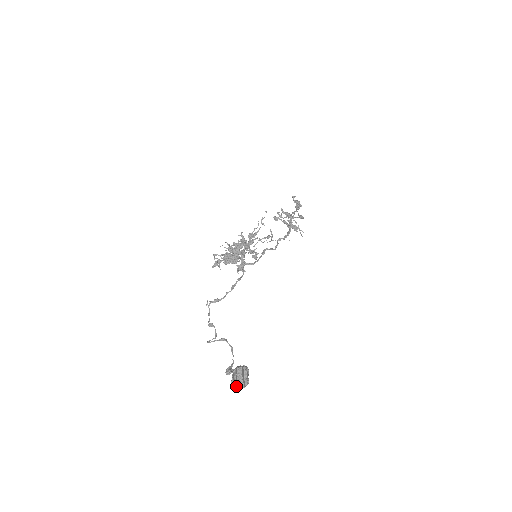
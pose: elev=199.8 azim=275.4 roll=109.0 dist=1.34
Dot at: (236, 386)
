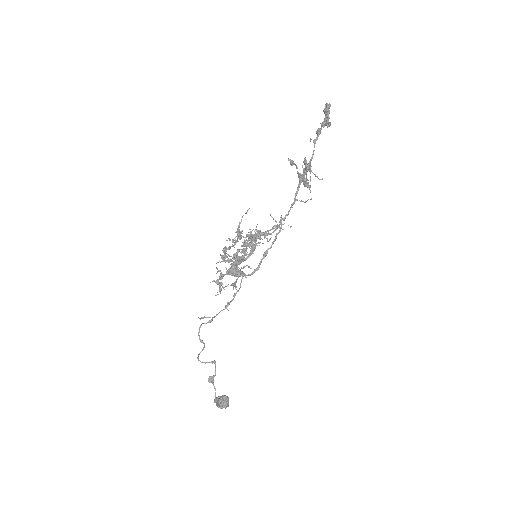
Dot at: occluded
